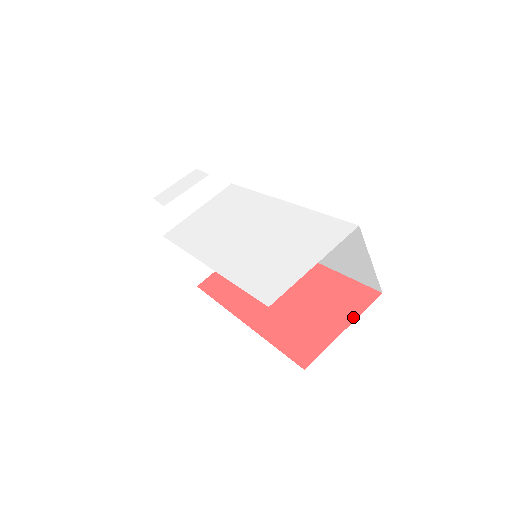
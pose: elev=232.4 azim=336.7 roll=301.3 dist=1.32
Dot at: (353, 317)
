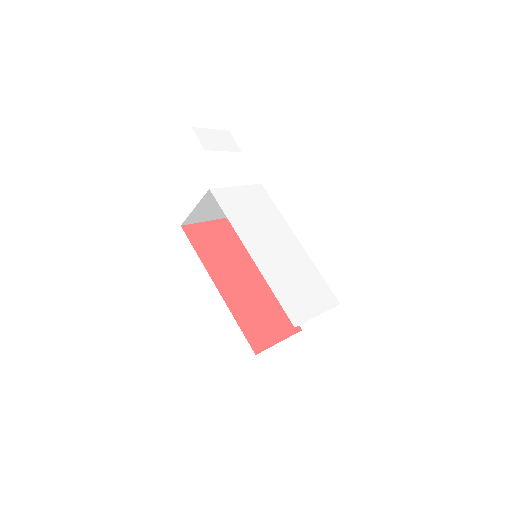
Dot at: (286, 336)
